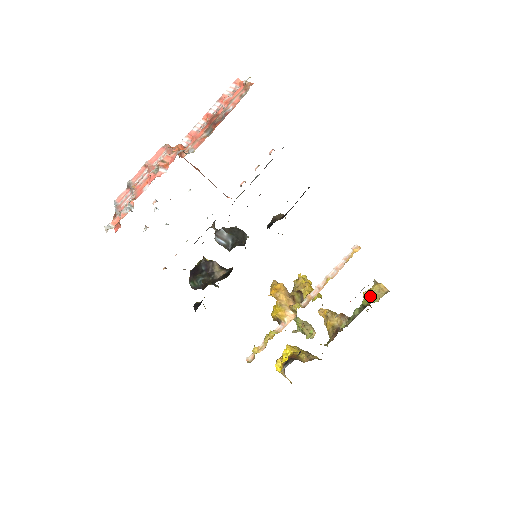
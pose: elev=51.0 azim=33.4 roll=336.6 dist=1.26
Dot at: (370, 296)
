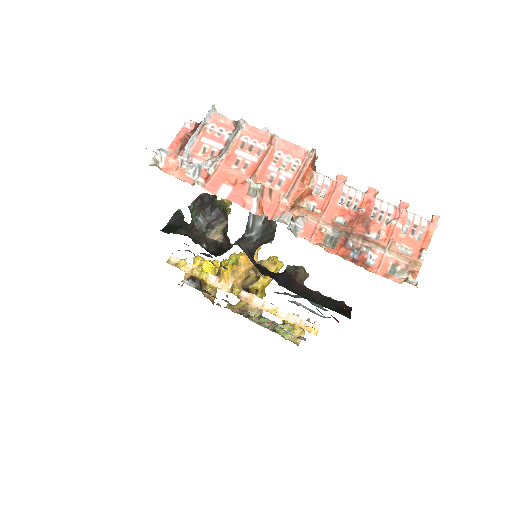
Dot at: occluded
